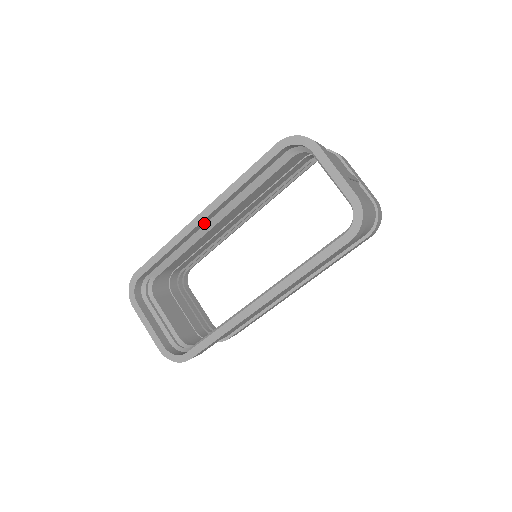
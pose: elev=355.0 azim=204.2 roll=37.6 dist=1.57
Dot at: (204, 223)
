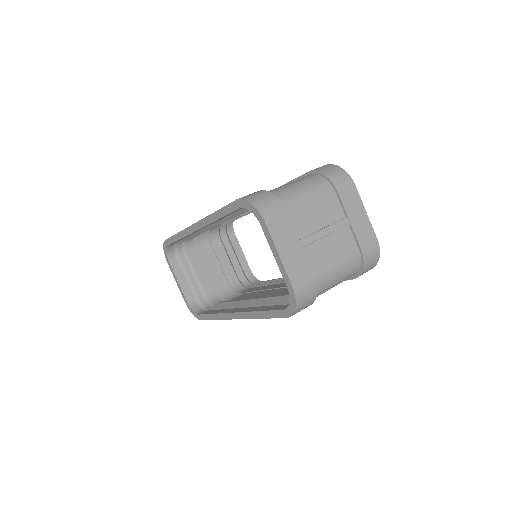
Dot at: occluded
